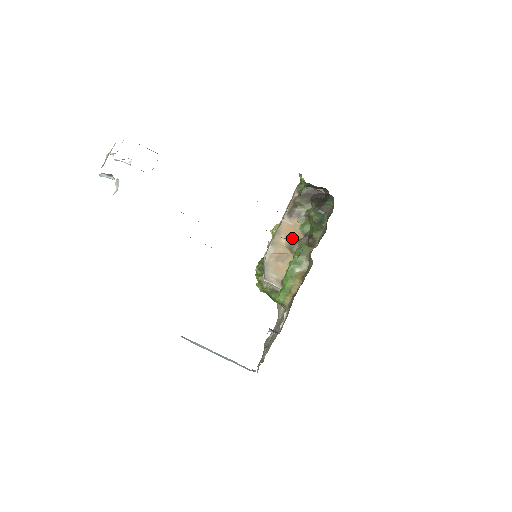
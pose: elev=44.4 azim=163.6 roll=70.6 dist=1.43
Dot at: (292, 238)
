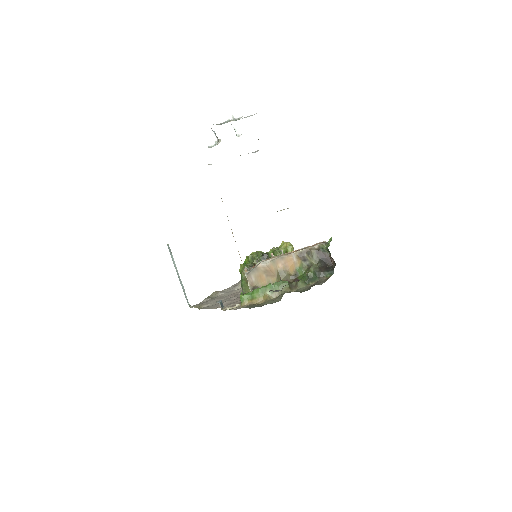
Dot at: (286, 269)
